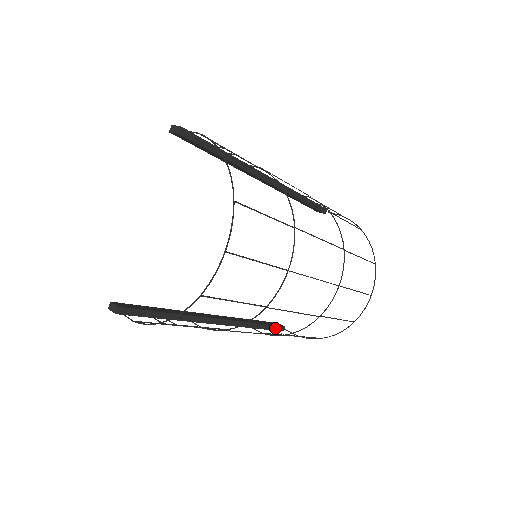
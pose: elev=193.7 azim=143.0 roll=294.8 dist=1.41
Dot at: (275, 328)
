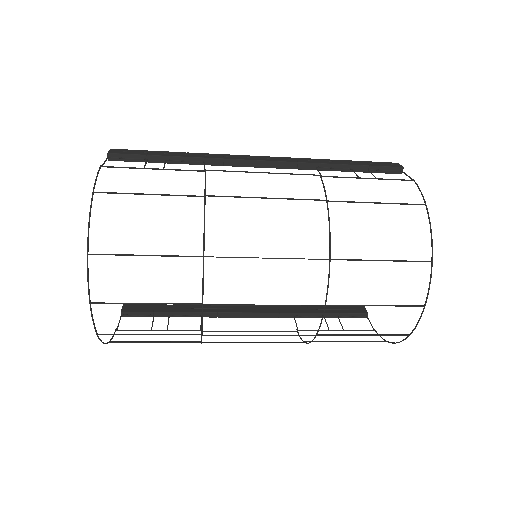
Dot at: (347, 316)
